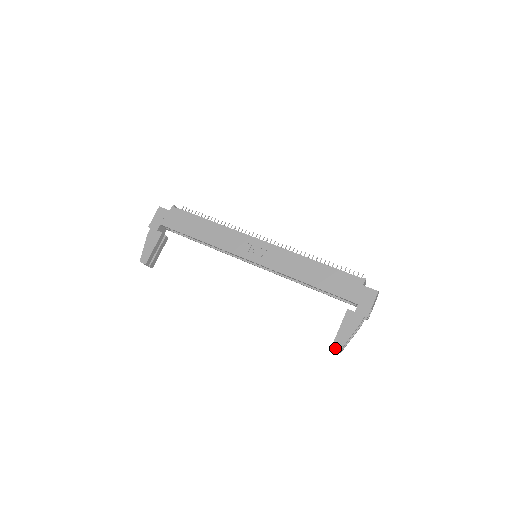
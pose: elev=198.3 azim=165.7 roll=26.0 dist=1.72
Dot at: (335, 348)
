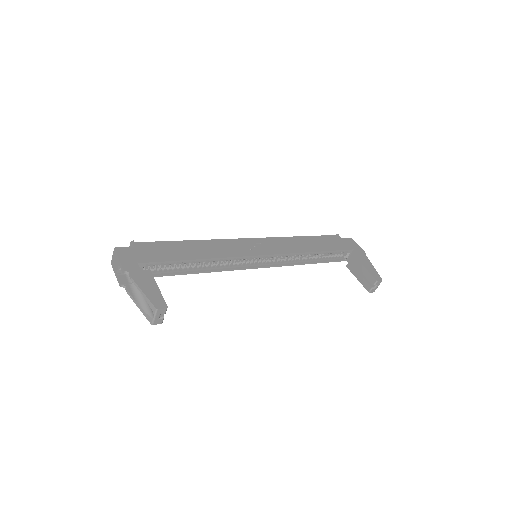
Dot at: (379, 280)
